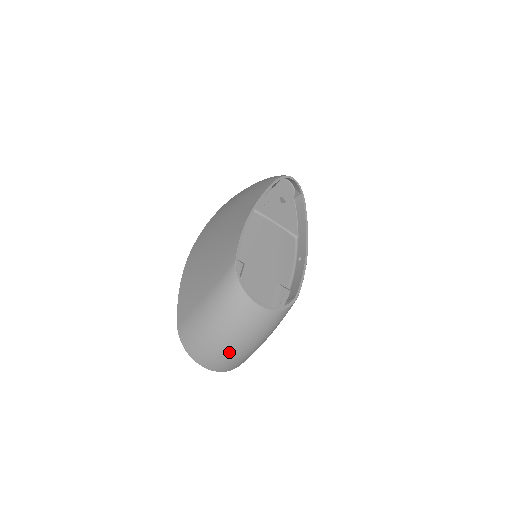
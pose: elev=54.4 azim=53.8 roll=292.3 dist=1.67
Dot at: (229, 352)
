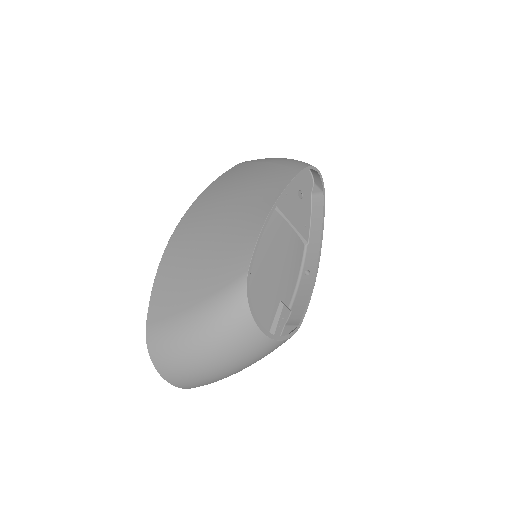
Dot at: (208, 375)
